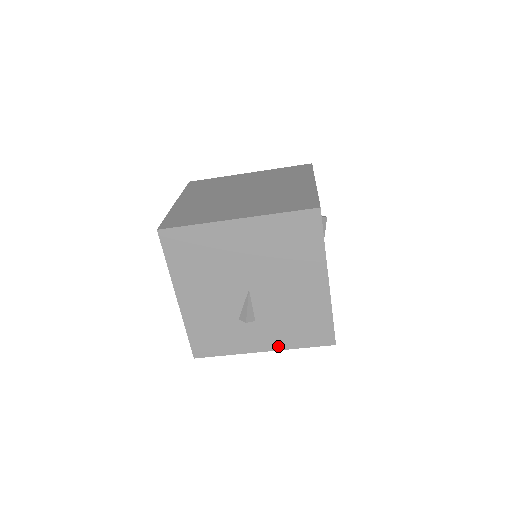
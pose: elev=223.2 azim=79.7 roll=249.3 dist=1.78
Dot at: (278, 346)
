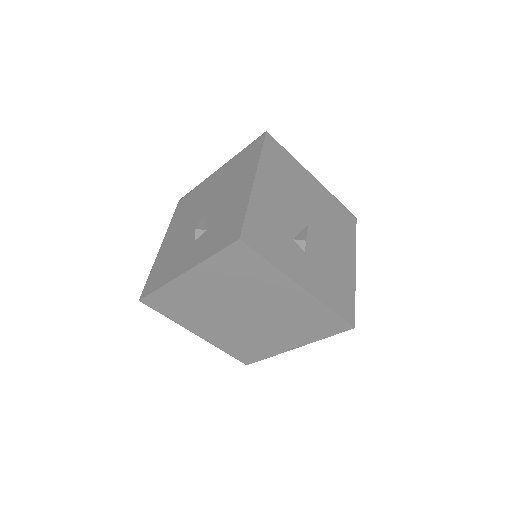
Dot at: (315, 292)
